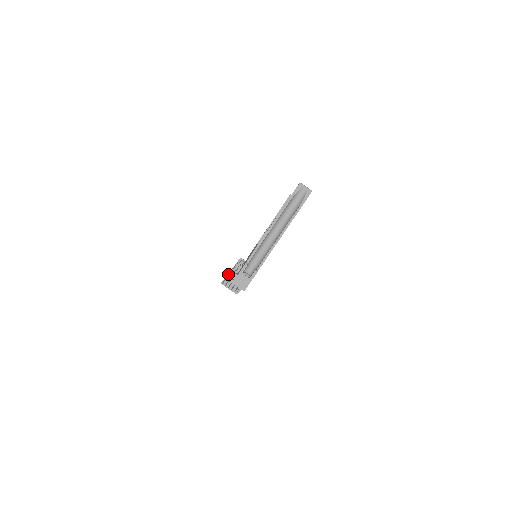
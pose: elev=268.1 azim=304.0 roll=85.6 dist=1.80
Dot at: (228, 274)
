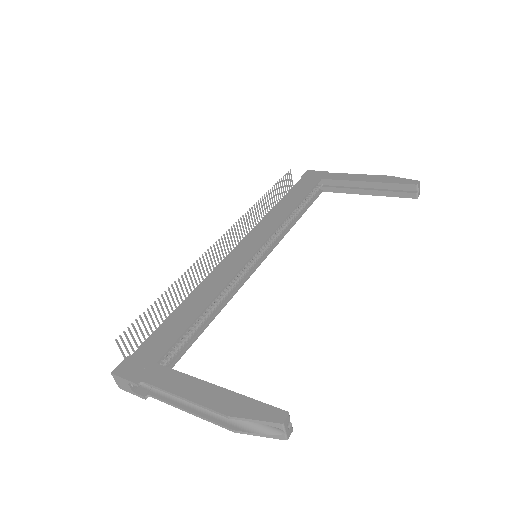
Dot at: (178, 279)
